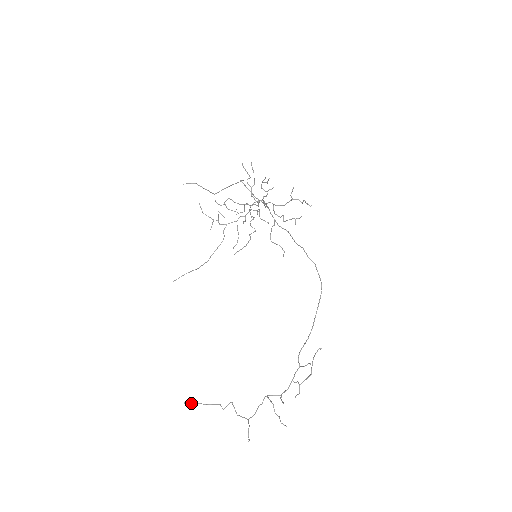
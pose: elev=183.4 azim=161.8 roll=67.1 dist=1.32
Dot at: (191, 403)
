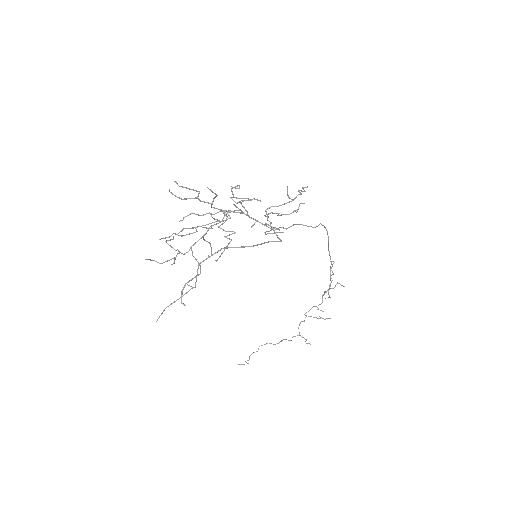
Dot at: occluded
